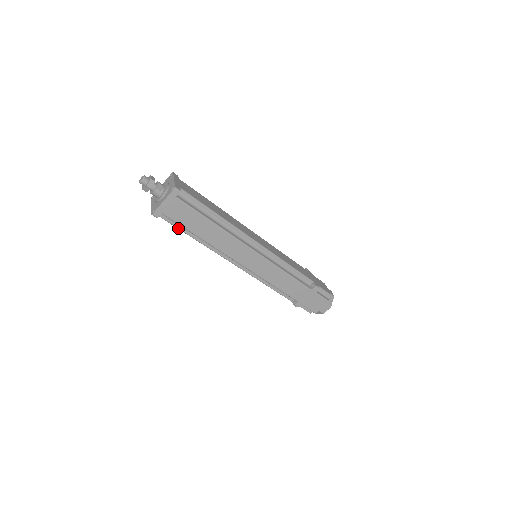
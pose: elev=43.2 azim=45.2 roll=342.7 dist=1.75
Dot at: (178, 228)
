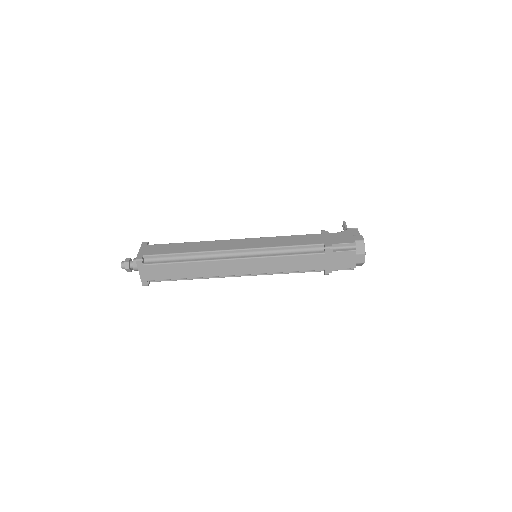
Dot at: (172, 280)
